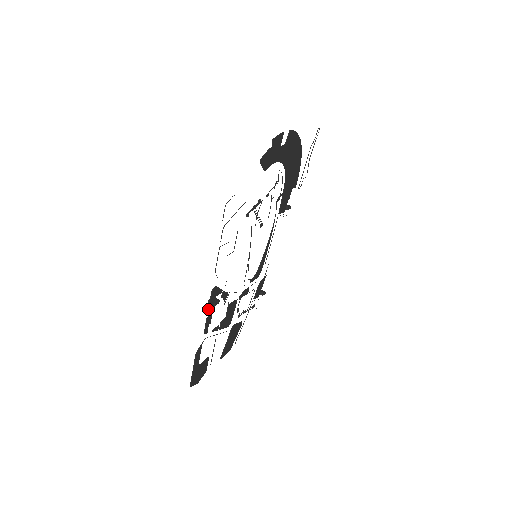
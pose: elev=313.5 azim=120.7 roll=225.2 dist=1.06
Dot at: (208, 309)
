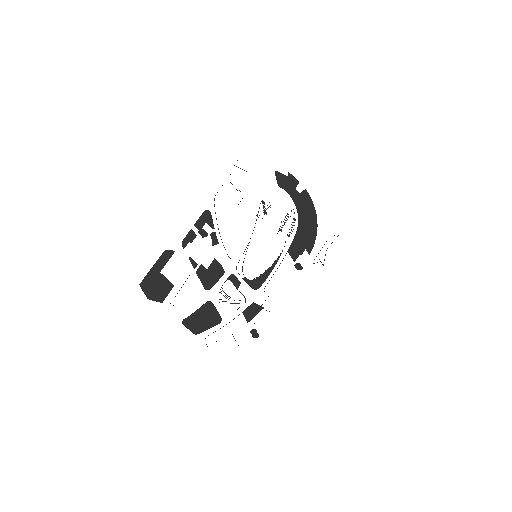
Dot at: (196, 223)
